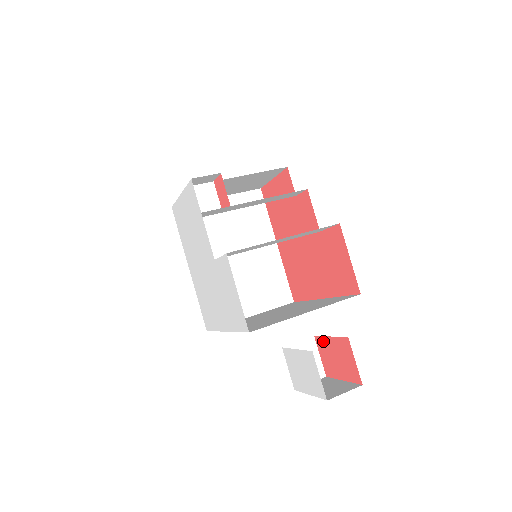
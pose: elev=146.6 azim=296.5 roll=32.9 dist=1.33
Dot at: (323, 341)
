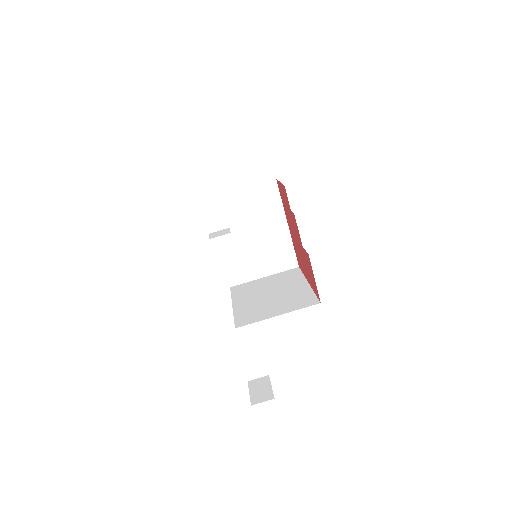
Dot at: occluded
